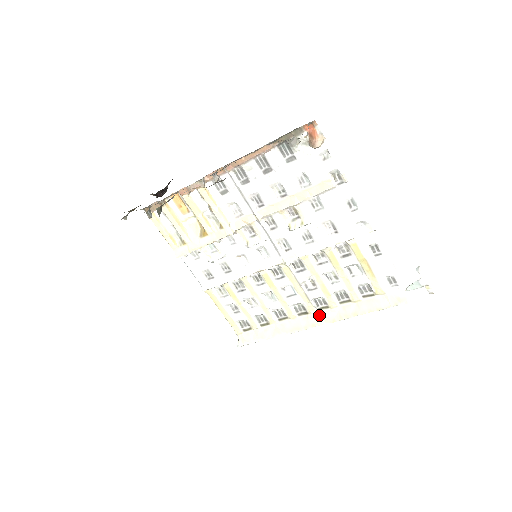
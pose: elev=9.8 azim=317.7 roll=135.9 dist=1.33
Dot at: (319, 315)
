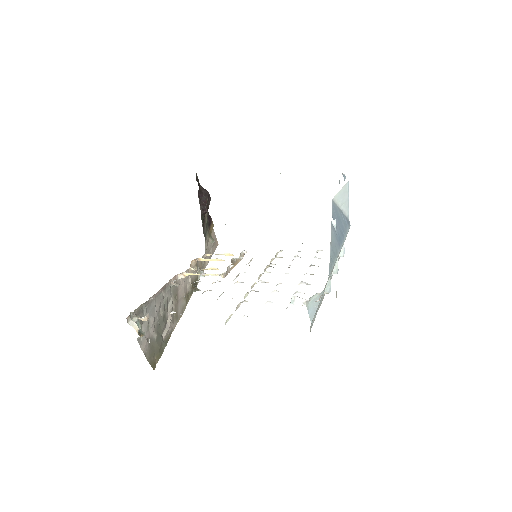
Dot at: occluded
